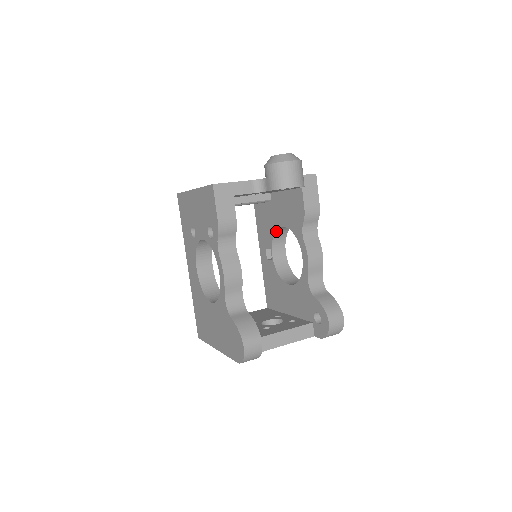
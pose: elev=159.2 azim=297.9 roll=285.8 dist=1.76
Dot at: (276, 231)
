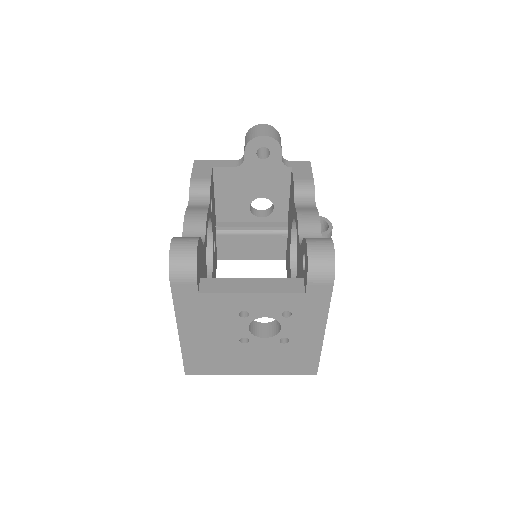
Dot at: (291, 249)
